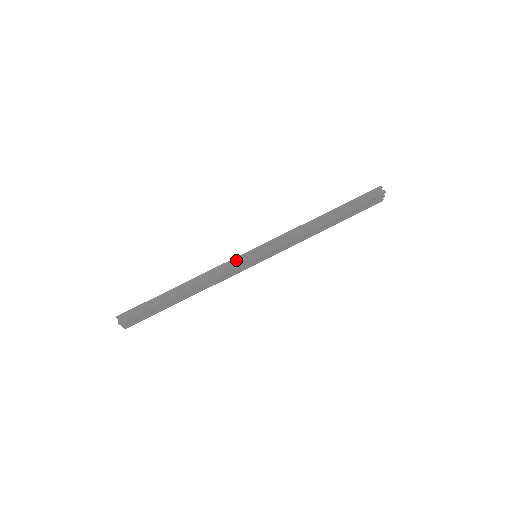
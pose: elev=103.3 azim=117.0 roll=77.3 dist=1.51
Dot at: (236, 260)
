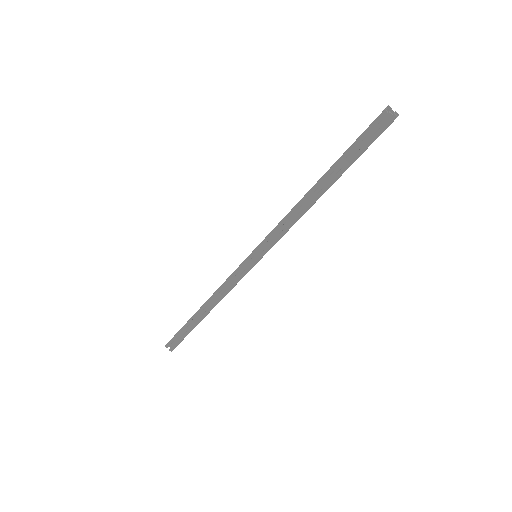
Dot at: (236, 274)
